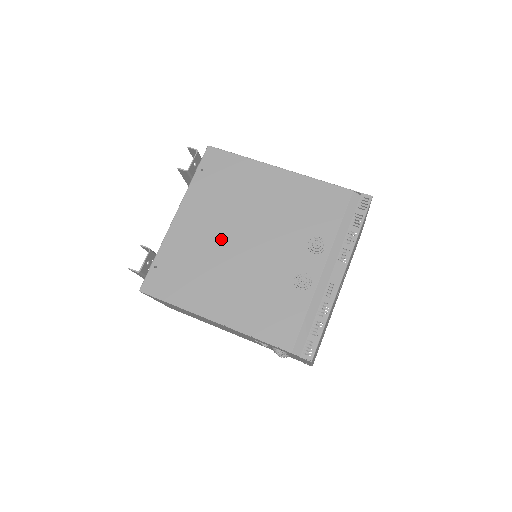
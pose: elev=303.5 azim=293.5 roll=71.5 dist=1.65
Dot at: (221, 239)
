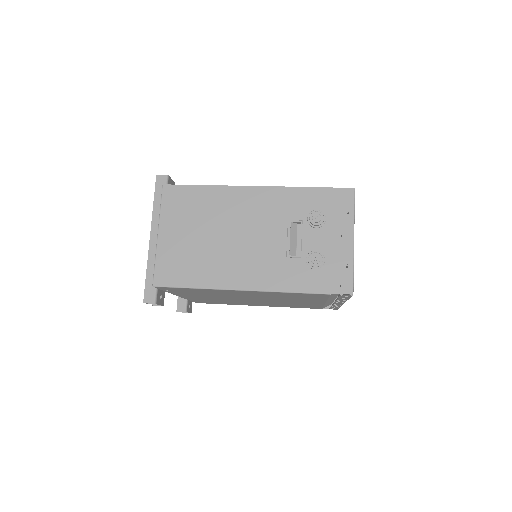
Dot at: occluded
